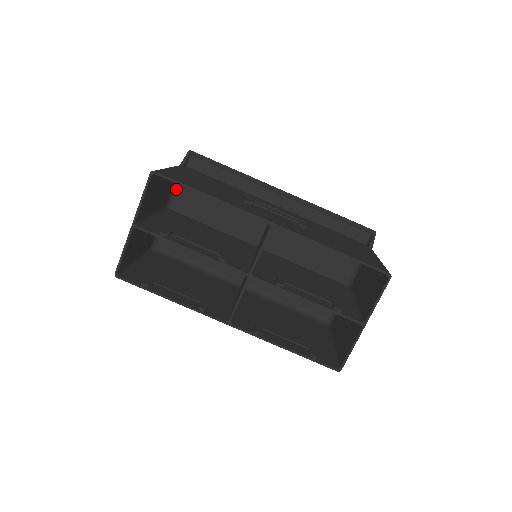
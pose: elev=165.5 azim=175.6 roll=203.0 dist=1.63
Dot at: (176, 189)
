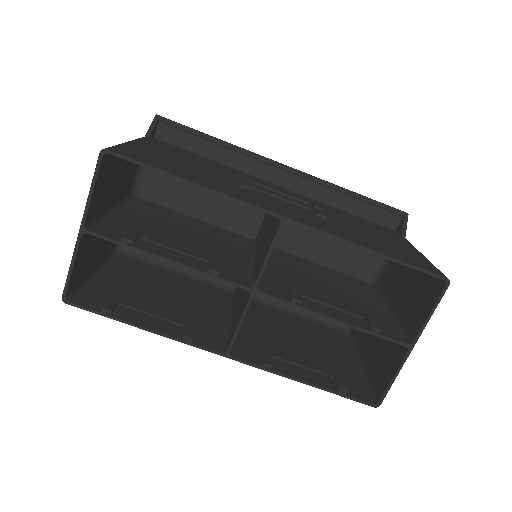
Dot at: (142, 169)
